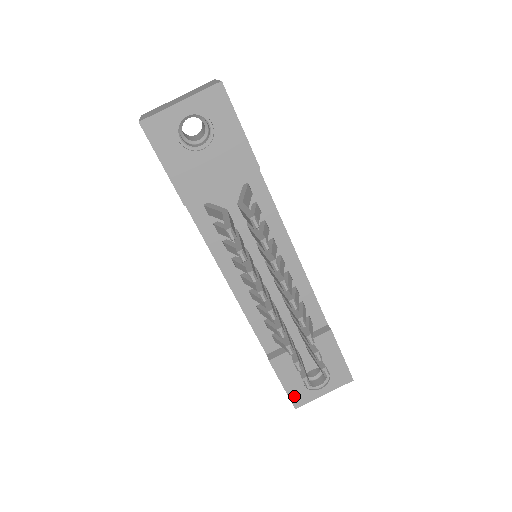
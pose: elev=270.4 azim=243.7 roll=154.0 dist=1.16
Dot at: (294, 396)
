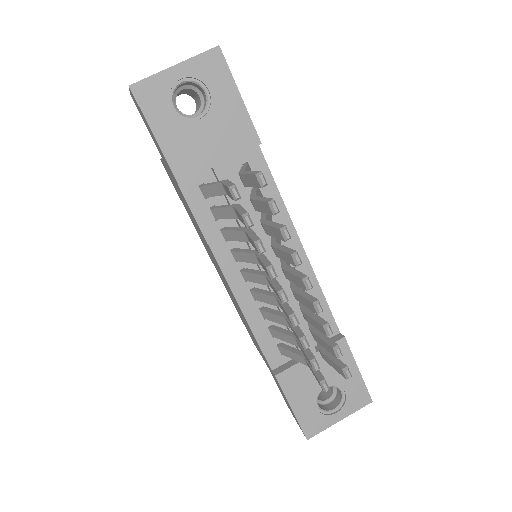
Dot at: (305, 423)
